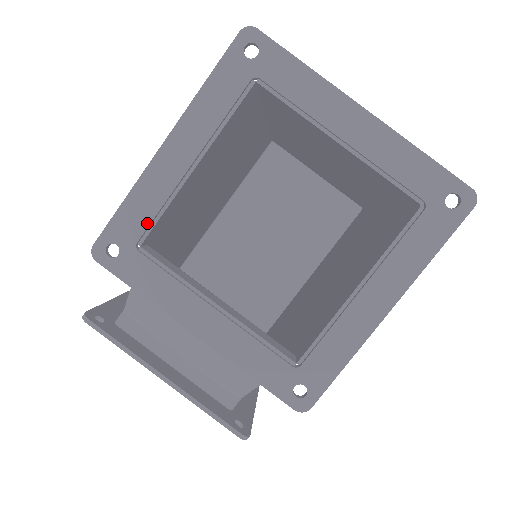
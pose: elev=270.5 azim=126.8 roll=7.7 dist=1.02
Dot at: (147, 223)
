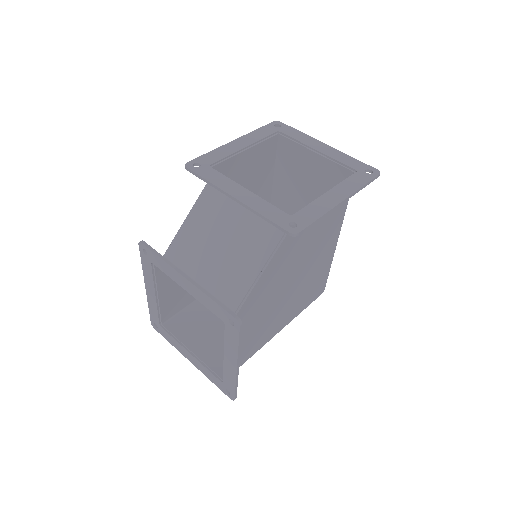
Dot at: (218, 160)
